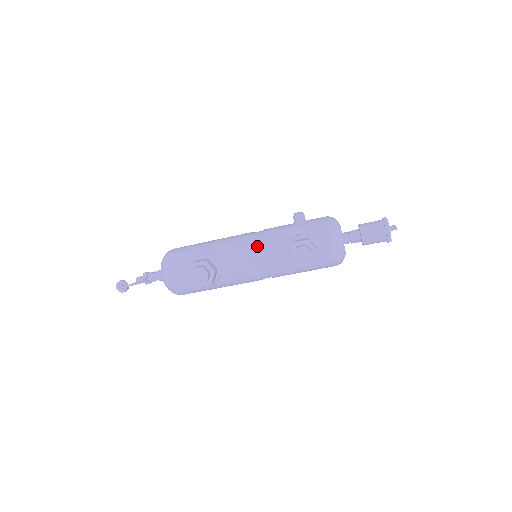
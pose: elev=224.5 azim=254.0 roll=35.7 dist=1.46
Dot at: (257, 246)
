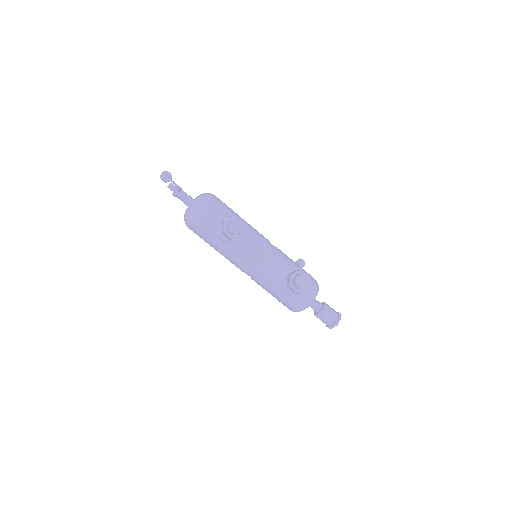
Dot at: (272, 251)
